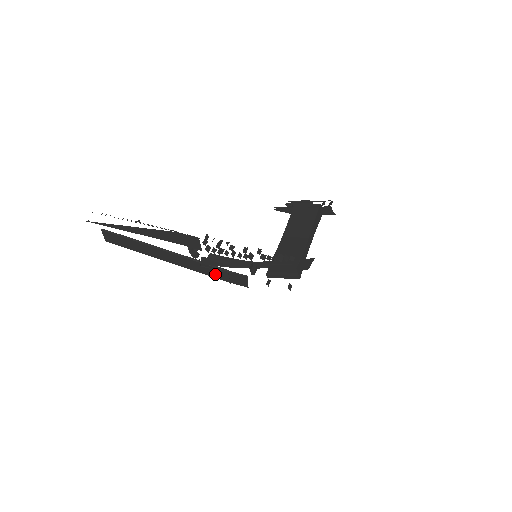
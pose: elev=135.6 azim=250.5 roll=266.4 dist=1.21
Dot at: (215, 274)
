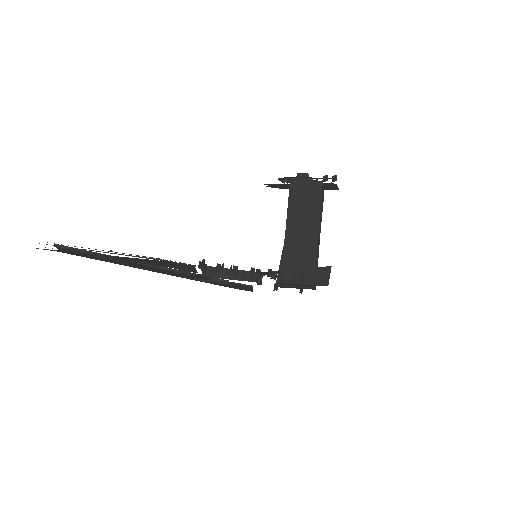
Dot at: (212, 282)
